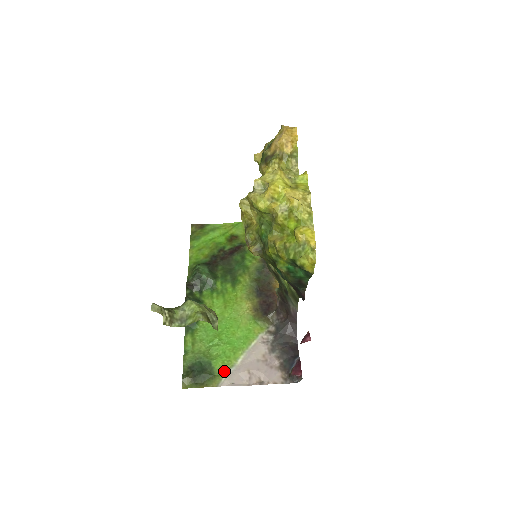
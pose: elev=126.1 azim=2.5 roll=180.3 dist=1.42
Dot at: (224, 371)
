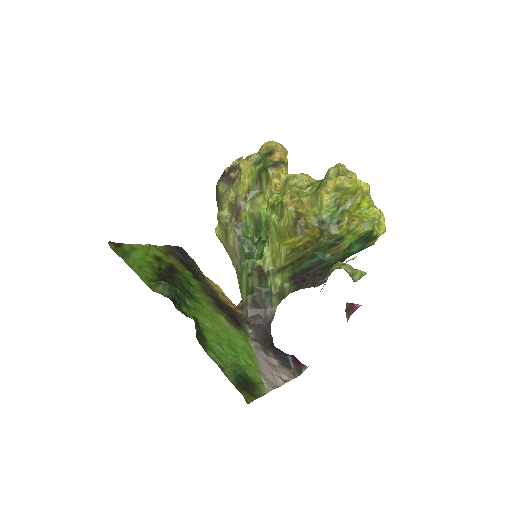
Dot at: (259, 378)
